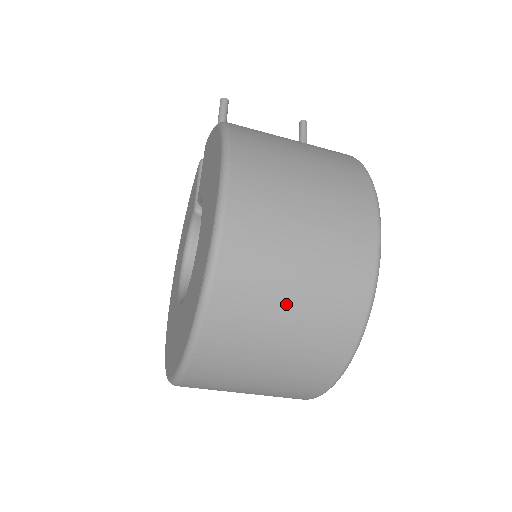
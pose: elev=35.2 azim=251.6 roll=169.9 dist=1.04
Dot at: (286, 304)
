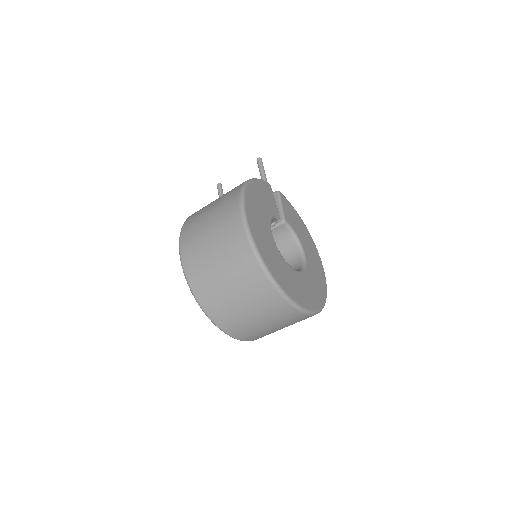
Dot at: (225, 284)
